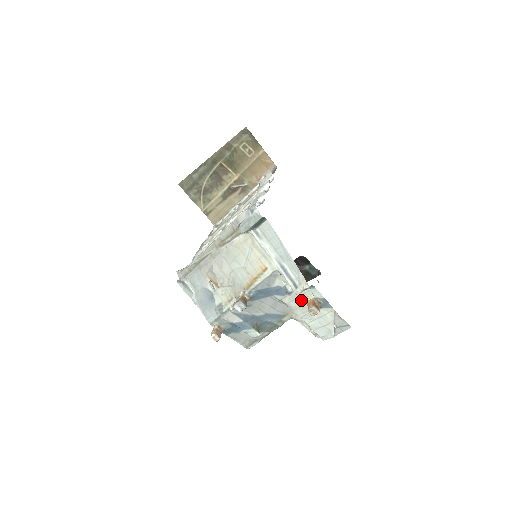
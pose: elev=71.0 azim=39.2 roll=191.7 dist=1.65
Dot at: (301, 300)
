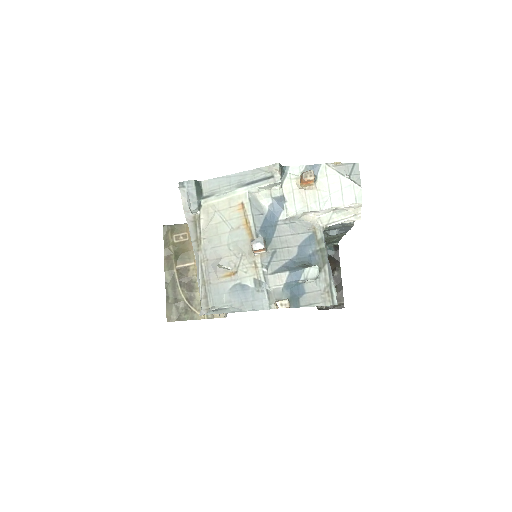
Dot at: (298, 193)
